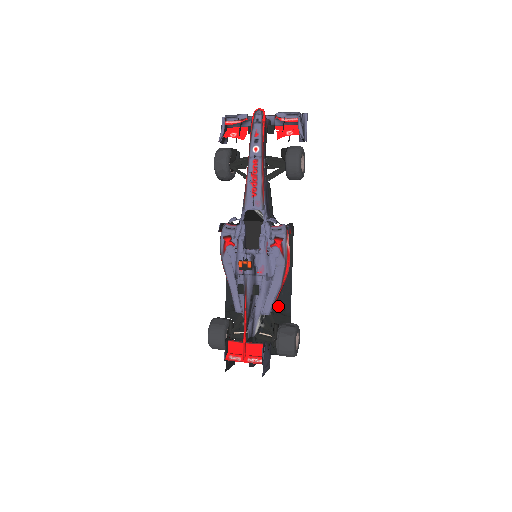
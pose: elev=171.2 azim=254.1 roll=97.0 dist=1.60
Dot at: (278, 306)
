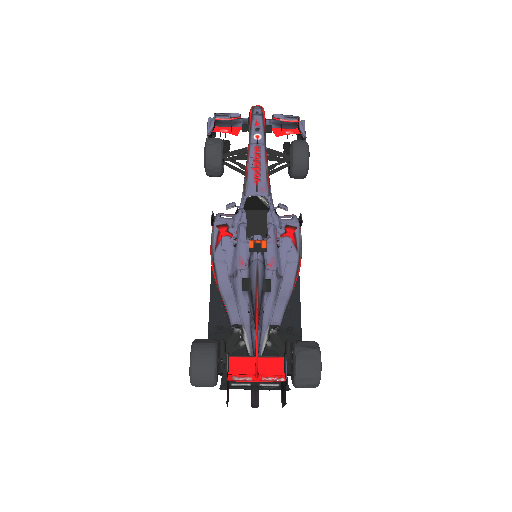
Dot at: (284, 323)
